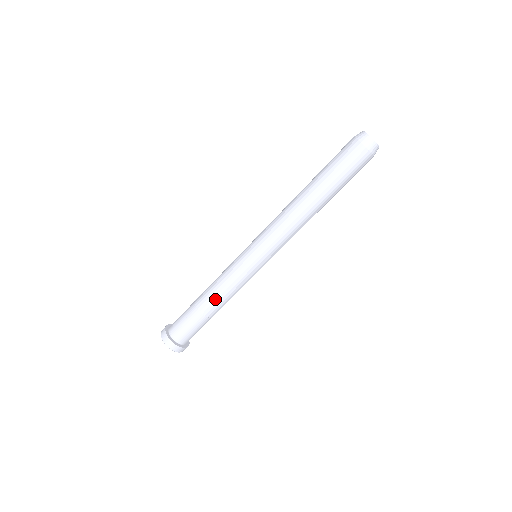
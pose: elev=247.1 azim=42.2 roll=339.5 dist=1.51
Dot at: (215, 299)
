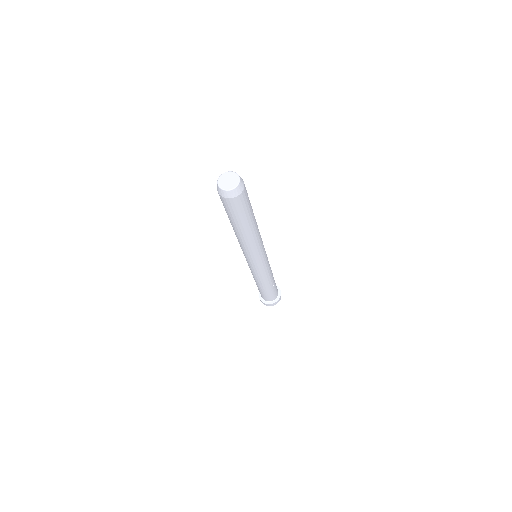
Dot at: (259, 283)
